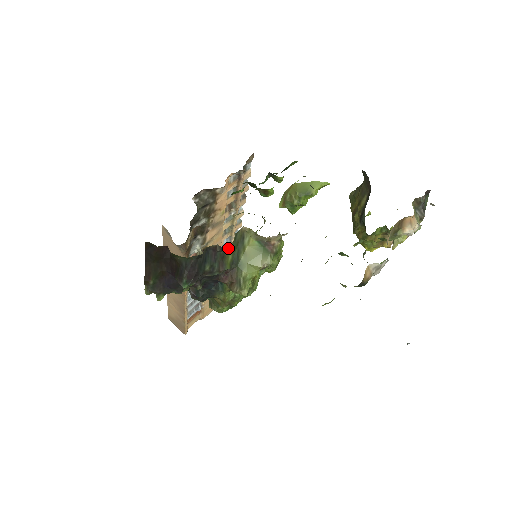
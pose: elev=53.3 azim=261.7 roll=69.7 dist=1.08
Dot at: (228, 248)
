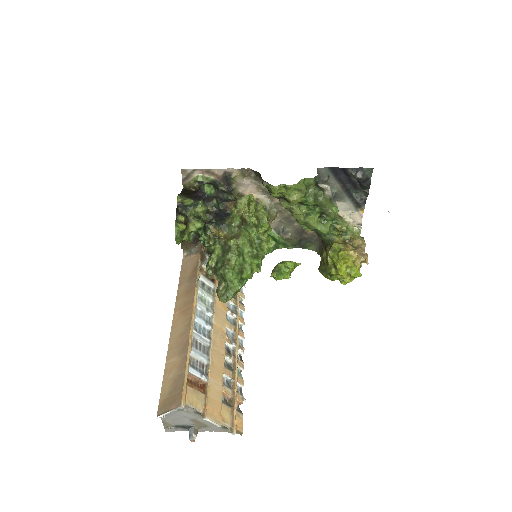
Dot at: occluded
